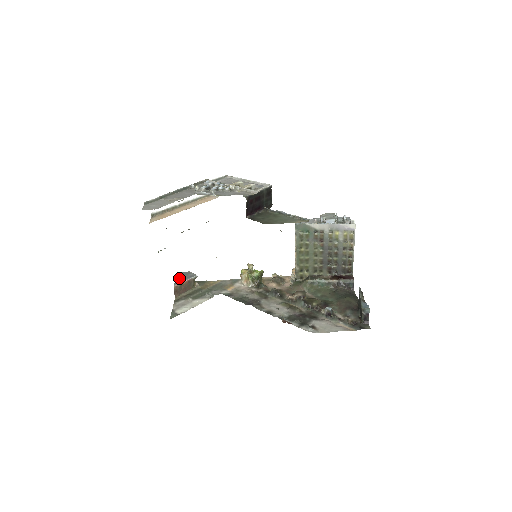
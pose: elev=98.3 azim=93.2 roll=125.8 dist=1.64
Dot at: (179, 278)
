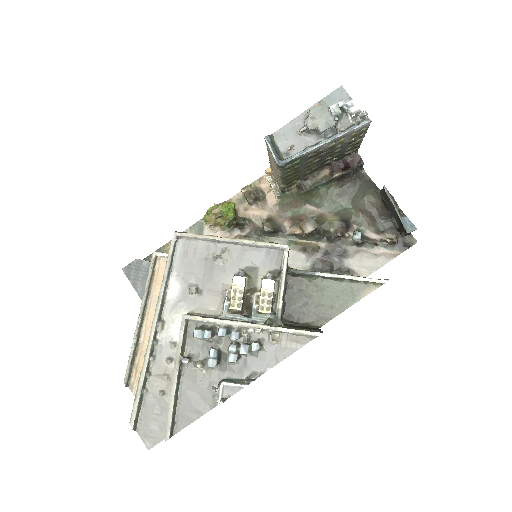
Dot at: (136, 283)
